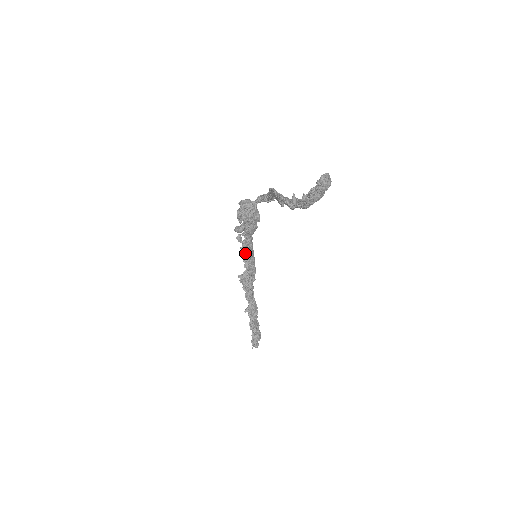
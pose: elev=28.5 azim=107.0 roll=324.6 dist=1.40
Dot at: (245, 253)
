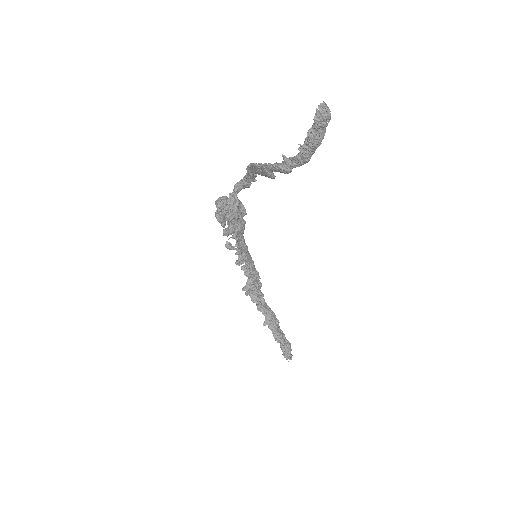
Dot at: (242, 258)
